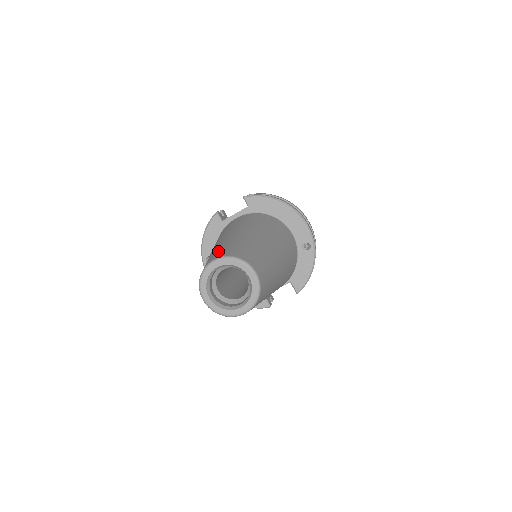
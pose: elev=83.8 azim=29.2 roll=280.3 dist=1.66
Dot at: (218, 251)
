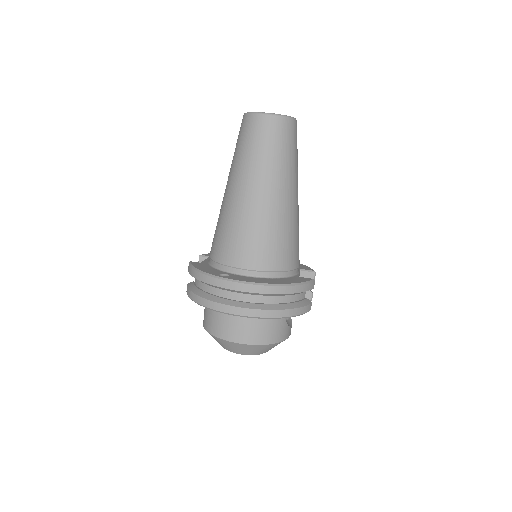
Dot at: occluded
